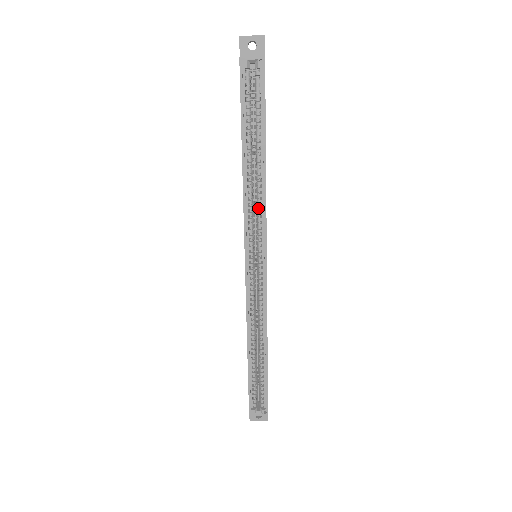
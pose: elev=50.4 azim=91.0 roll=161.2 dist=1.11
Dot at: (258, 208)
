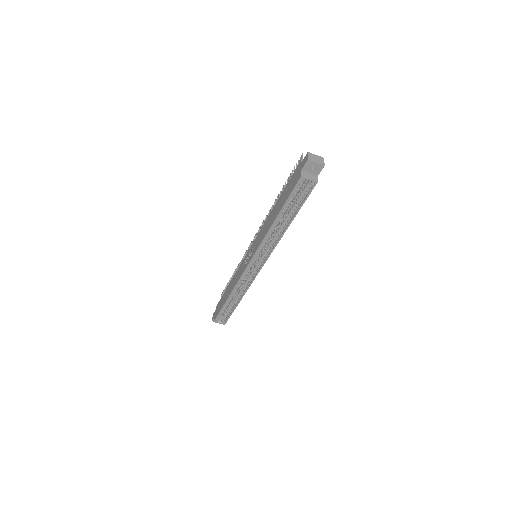
Dot at: (271, 244)
